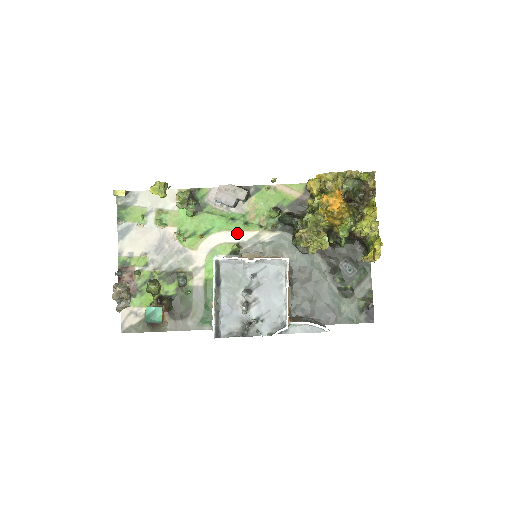
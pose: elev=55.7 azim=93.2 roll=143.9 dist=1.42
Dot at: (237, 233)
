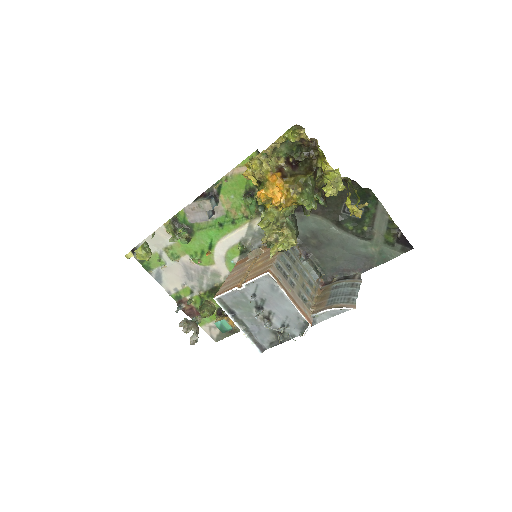
Dot at: (233, 234)
